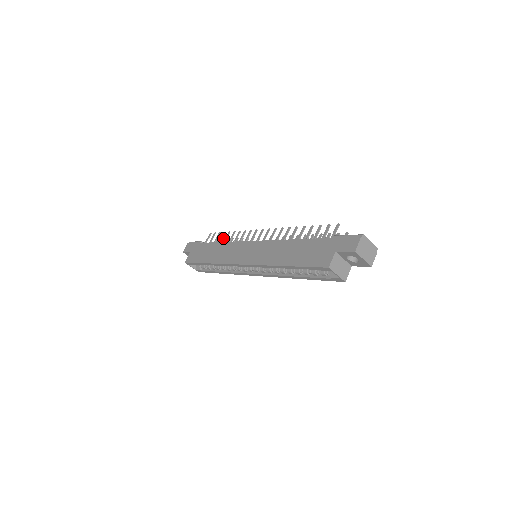
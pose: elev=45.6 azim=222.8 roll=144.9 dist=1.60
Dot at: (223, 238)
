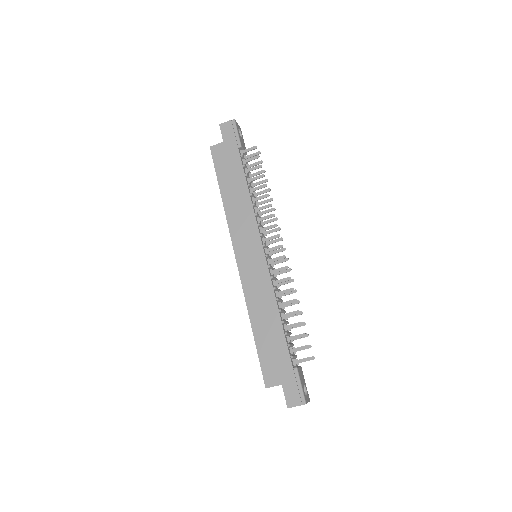
Dot at: occluded
